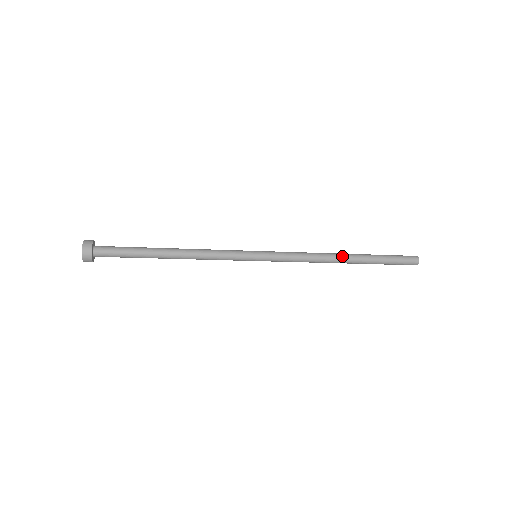
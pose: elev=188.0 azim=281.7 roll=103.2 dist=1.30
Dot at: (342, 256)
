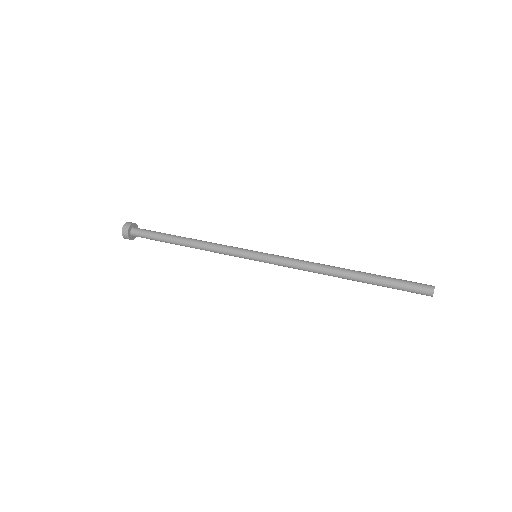
Dot at: (339, 272)
